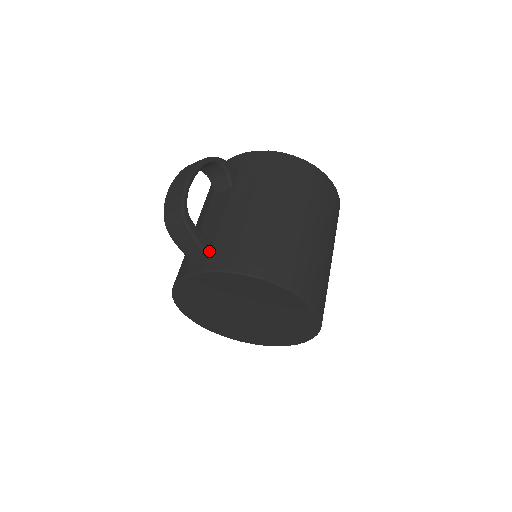
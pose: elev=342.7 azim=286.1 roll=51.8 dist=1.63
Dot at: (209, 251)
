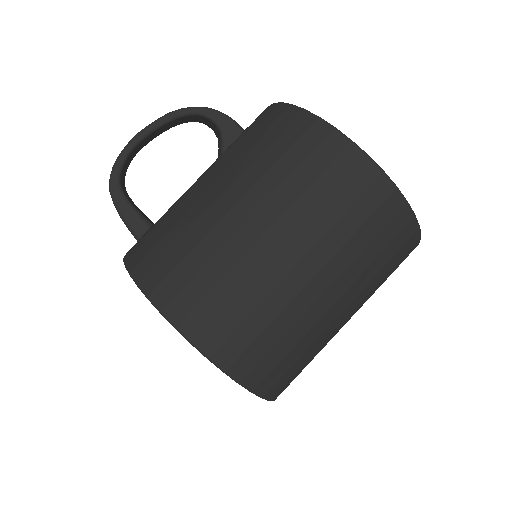
Dot at: (140, 235)
